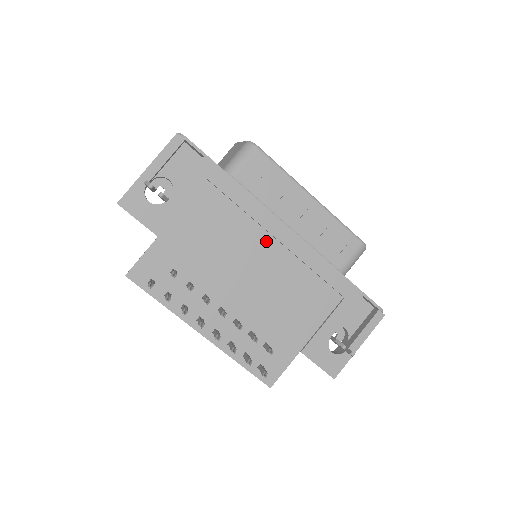
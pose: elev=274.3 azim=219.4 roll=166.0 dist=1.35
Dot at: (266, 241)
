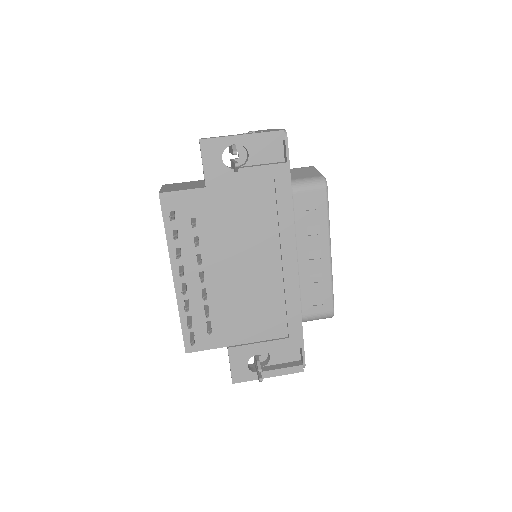
Dot at: (274, 256)
